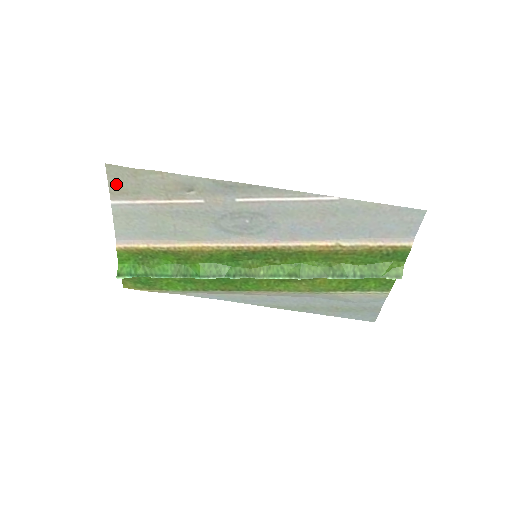
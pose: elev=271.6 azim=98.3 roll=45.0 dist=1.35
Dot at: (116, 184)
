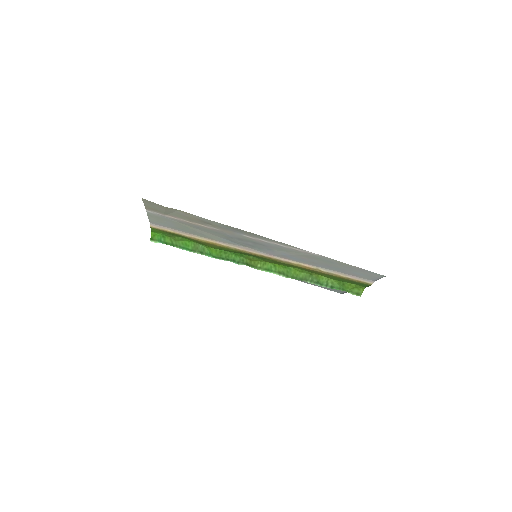
Dot at: (150, 206)
